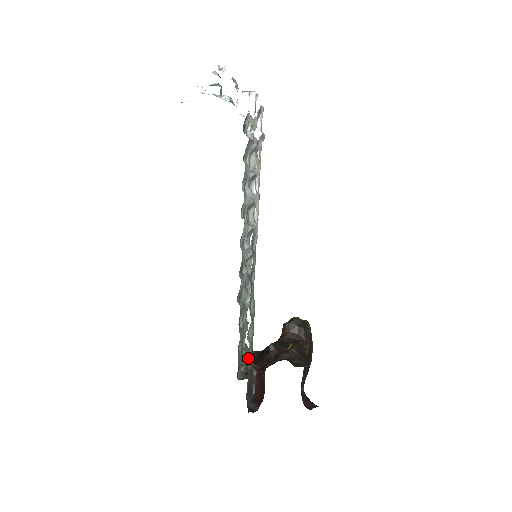
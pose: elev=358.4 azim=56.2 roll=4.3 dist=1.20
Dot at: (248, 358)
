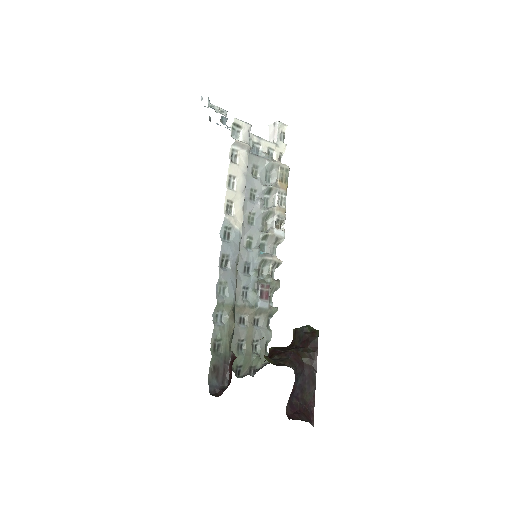
Dot at: (219, 342)
